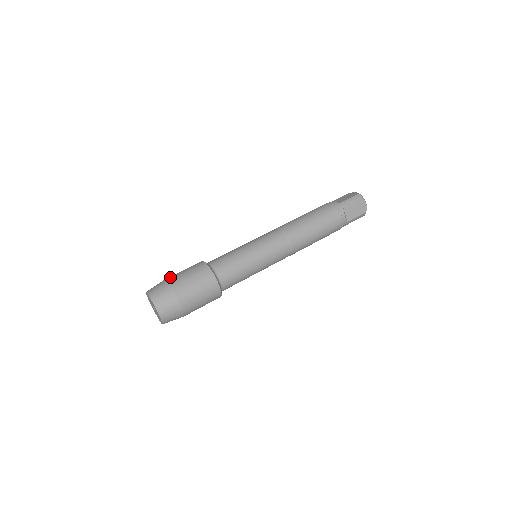
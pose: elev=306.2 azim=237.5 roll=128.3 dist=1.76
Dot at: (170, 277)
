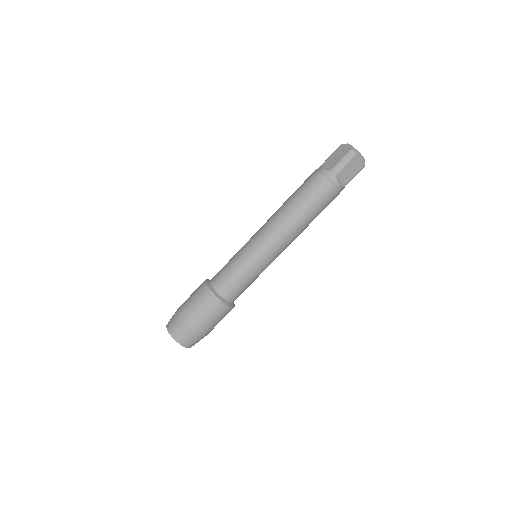
Dot at: (181, 309)
